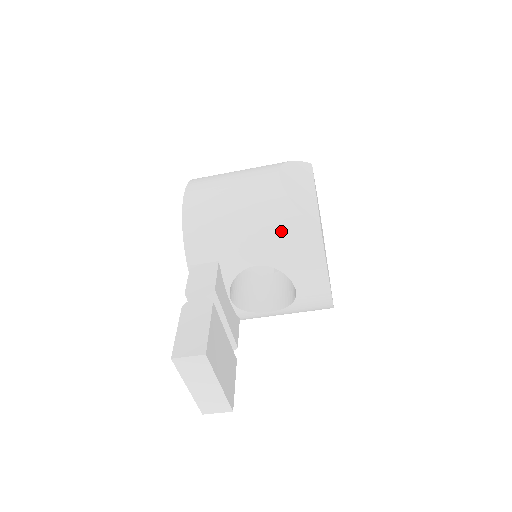
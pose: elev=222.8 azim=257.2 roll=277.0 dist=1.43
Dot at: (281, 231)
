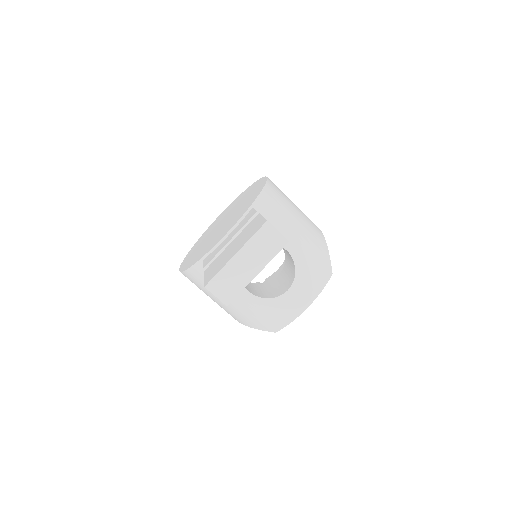
Dot at: (315, 249)
